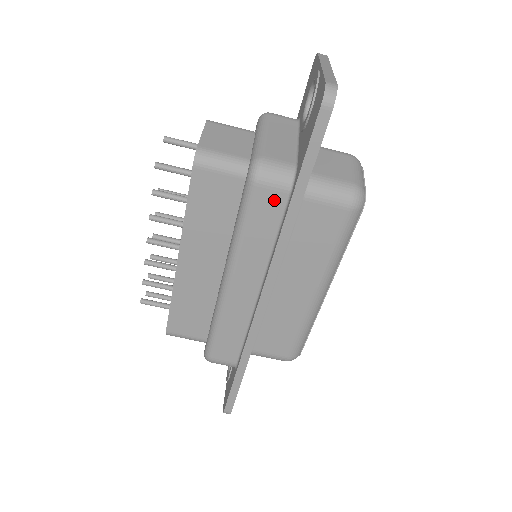
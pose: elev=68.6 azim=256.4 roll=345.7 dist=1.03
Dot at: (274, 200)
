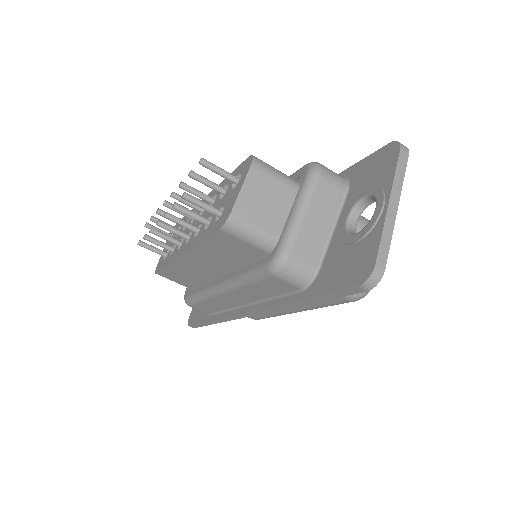
Dot at: (285, 286)
